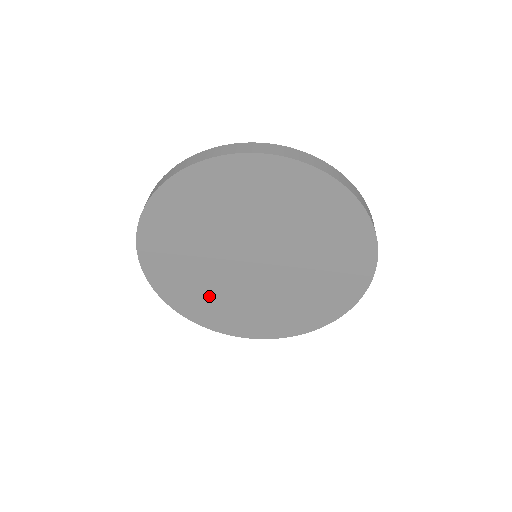
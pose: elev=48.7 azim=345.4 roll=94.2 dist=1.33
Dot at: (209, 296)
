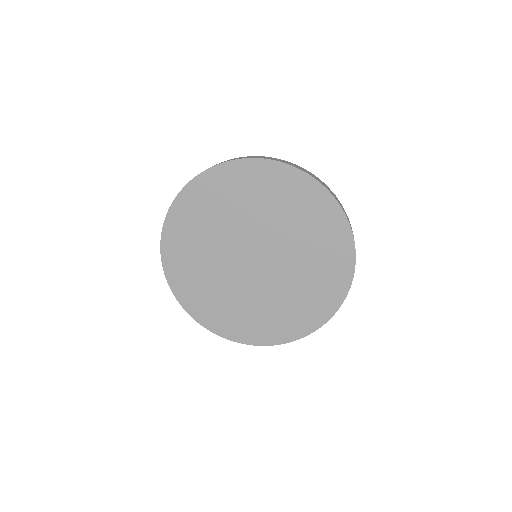
Dot at: (198, 262)
